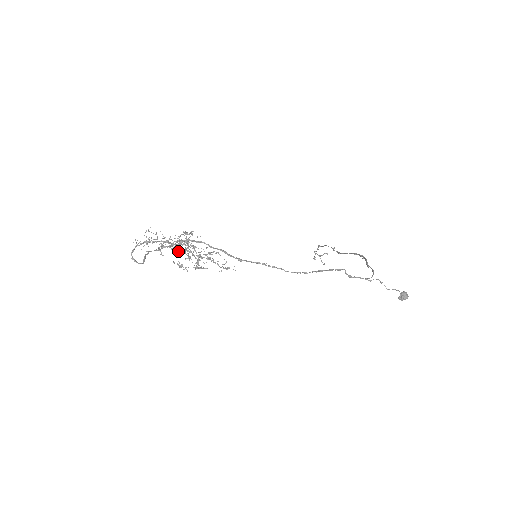
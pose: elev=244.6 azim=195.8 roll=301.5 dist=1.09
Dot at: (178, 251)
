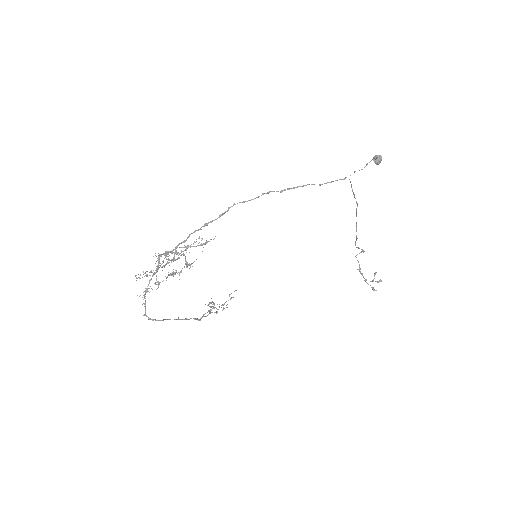
Dot at: occluded
